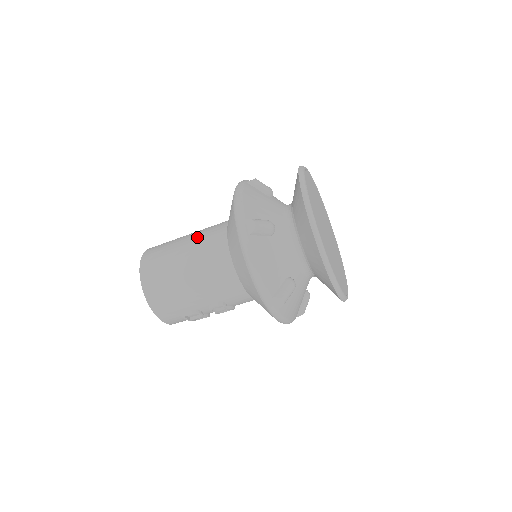
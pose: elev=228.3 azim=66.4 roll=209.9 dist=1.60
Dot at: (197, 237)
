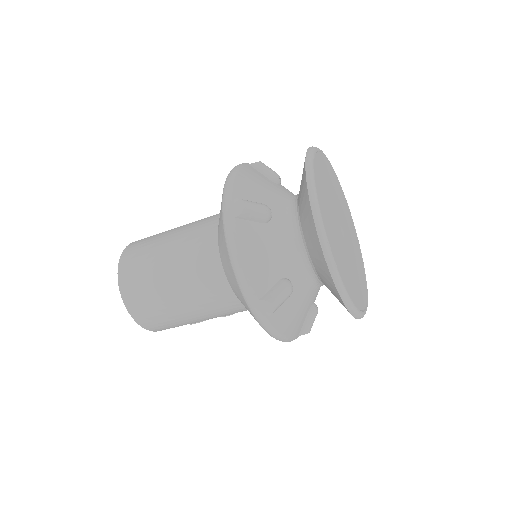
Dot at: (184, 272)
